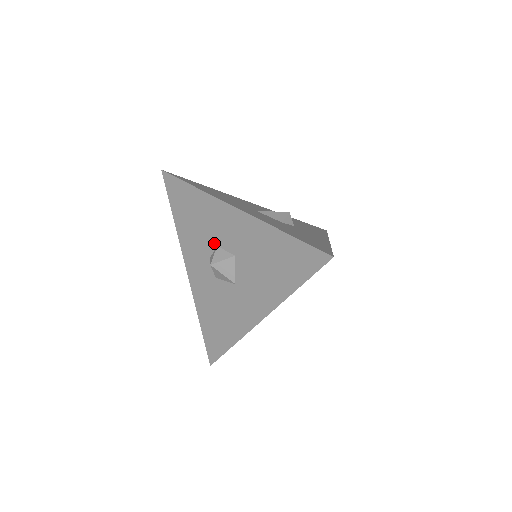
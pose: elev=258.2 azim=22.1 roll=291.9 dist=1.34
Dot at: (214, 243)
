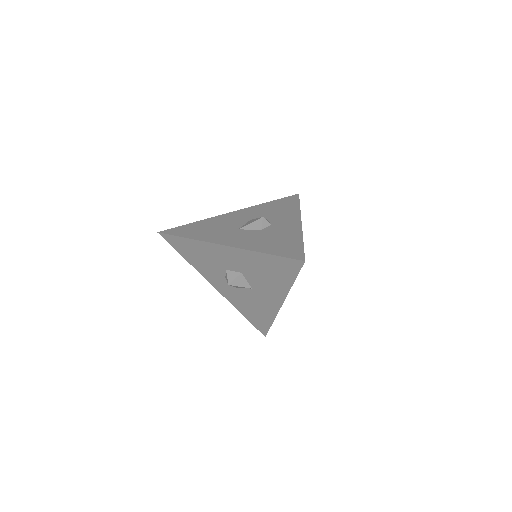
Dot at: (223, 268)
